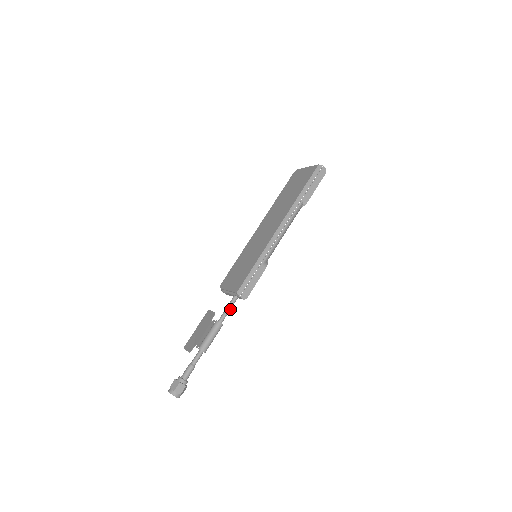
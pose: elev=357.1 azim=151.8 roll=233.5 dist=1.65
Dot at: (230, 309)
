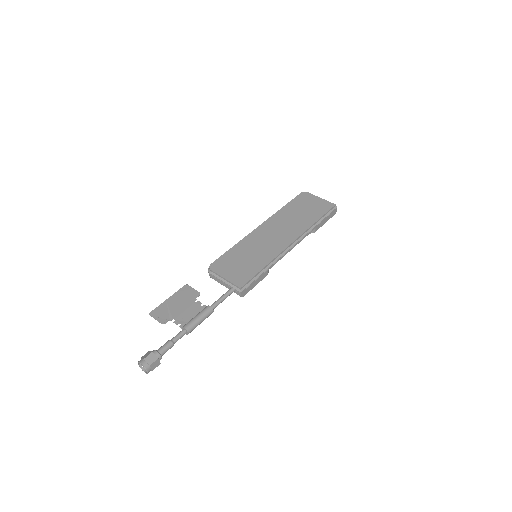
Dot at: (224, 299)
